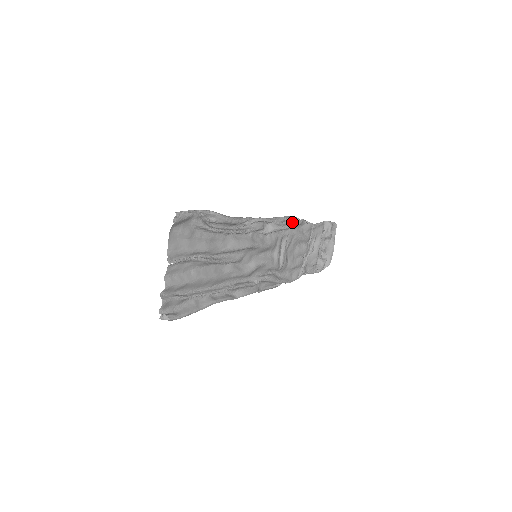
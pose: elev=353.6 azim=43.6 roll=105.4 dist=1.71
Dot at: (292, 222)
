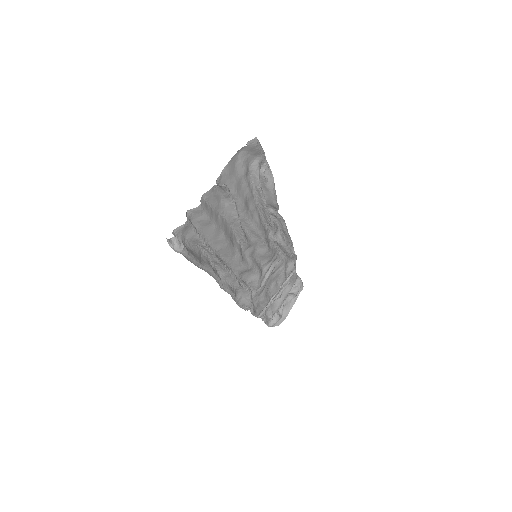
Dot at: (290, 249)
